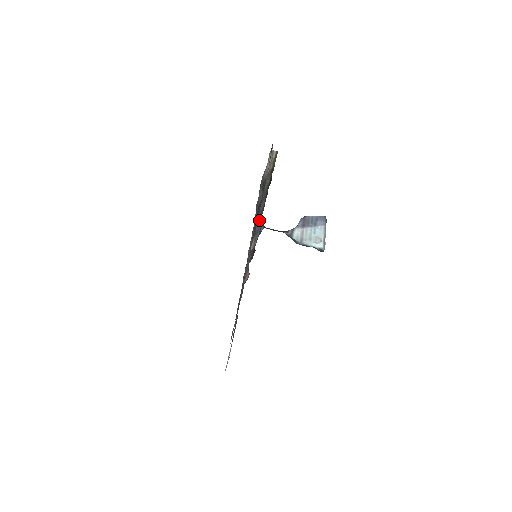
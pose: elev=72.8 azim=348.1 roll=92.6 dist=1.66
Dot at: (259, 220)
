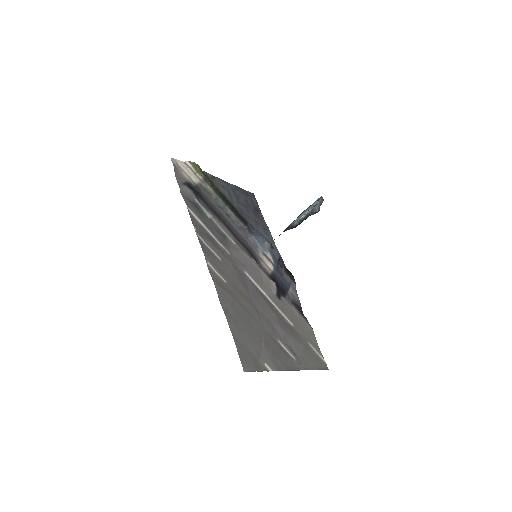
Dot at: (249, 233)
